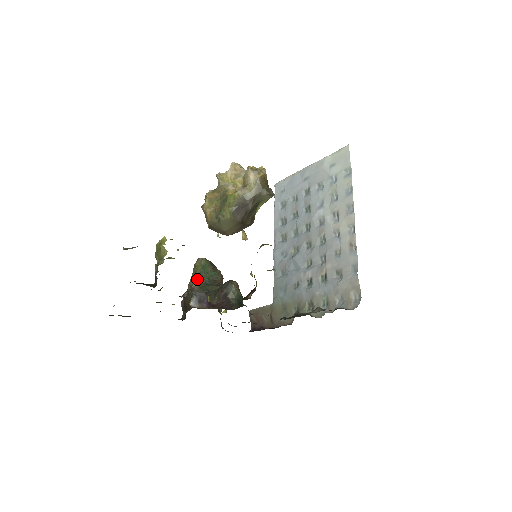
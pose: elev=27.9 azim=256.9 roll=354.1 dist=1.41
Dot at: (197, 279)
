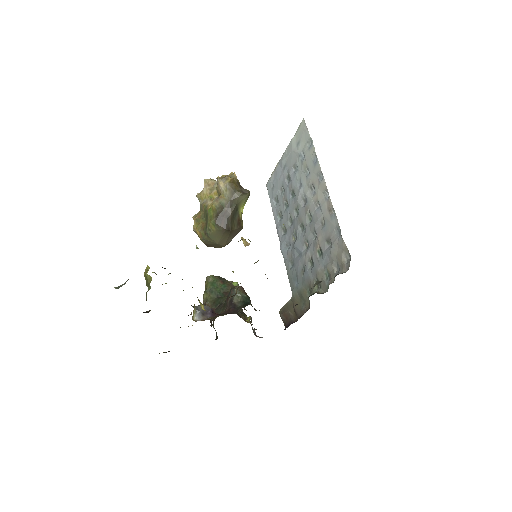
Dot at: (209, 296)
